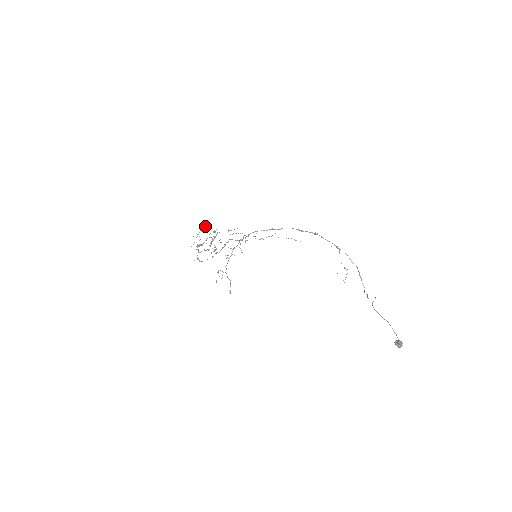
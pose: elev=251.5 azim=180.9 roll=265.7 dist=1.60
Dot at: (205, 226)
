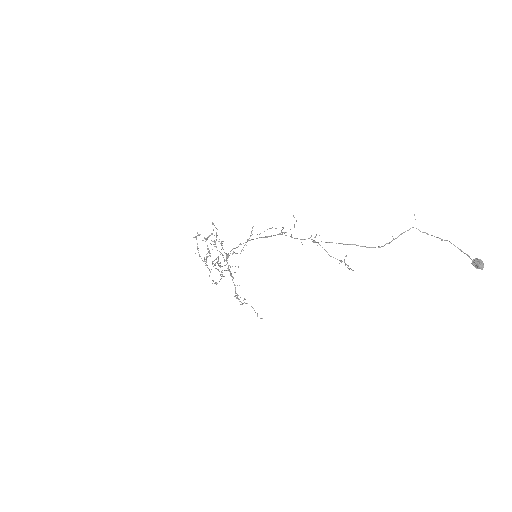
Dot at: (196, 237)
